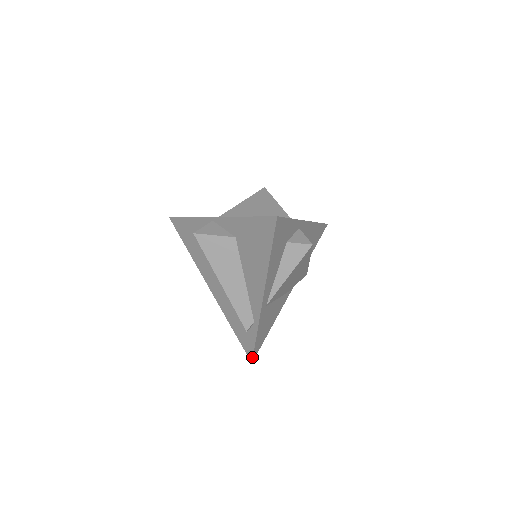
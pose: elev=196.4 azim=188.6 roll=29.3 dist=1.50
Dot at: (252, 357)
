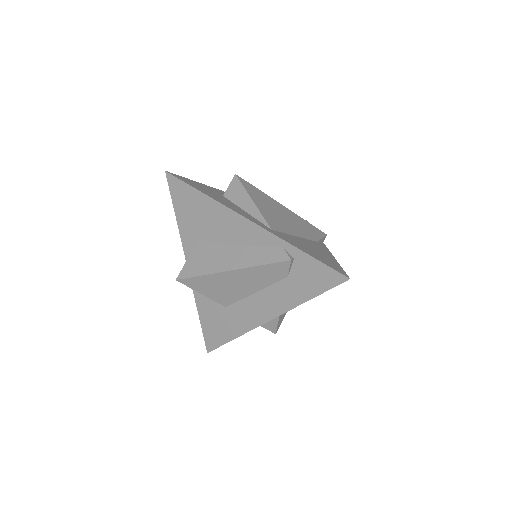
Dot at: (339, 274)
